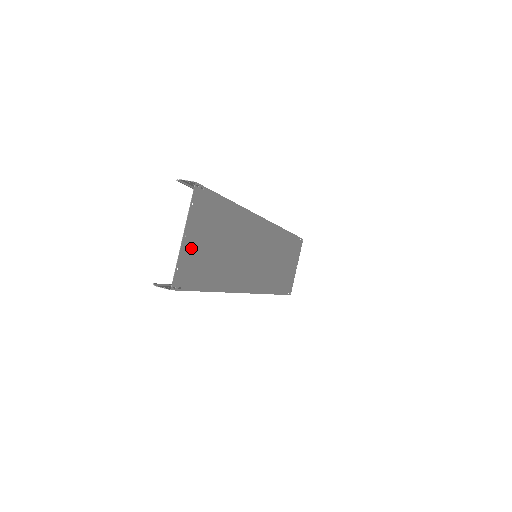
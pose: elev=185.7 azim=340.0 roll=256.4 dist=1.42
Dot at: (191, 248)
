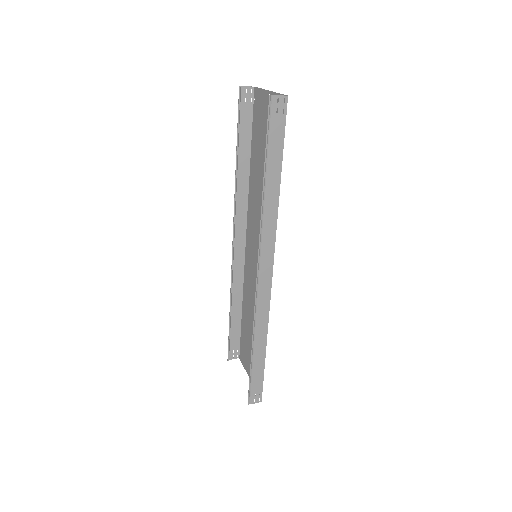
Dot at: occluded
